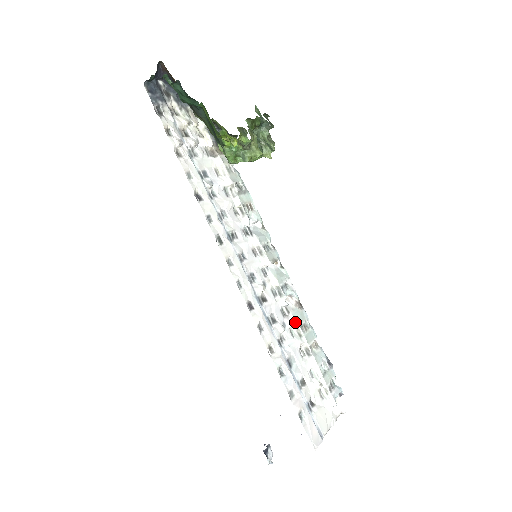
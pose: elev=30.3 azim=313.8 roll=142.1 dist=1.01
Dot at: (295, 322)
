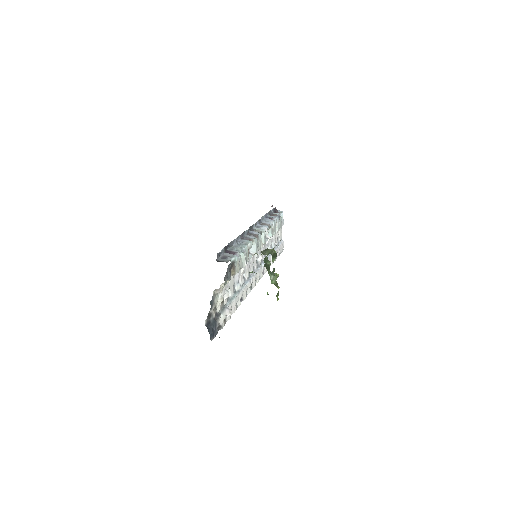
Dot at: (270, 237)
